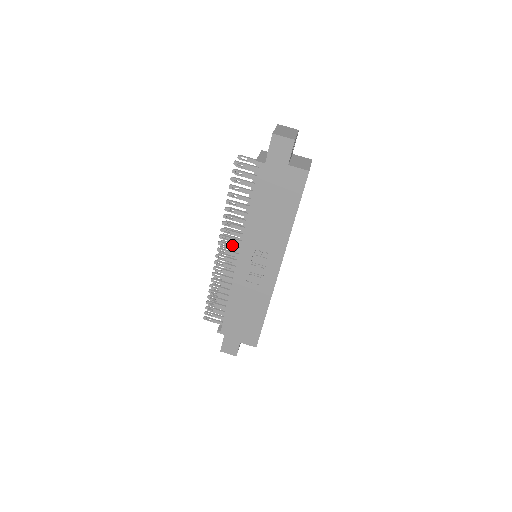
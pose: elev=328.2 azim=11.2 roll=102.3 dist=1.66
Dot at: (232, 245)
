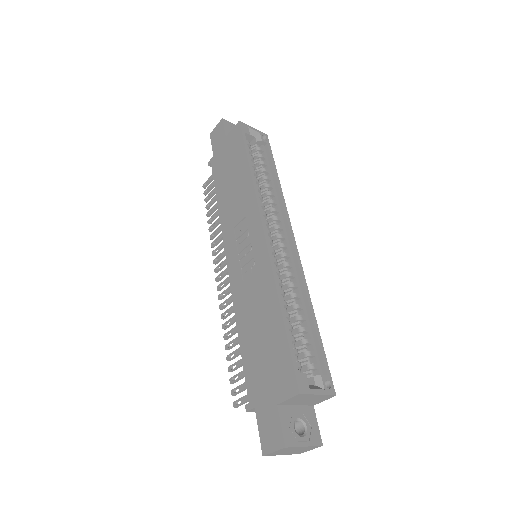
Dot at: (225, 260)
